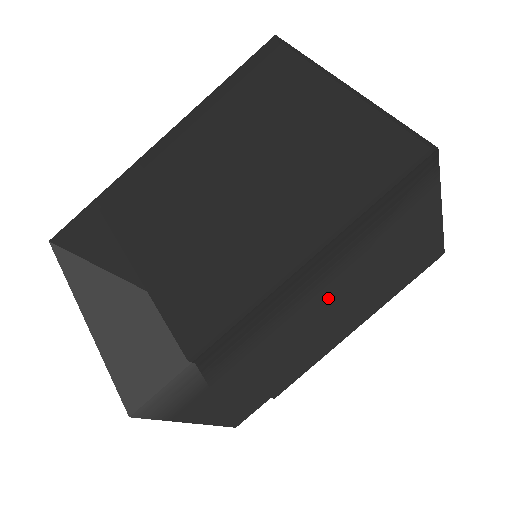
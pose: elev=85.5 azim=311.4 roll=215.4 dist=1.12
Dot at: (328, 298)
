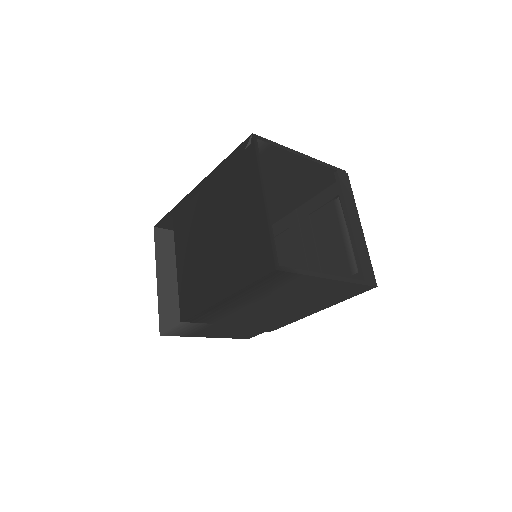
Dot at: (260, 307)
